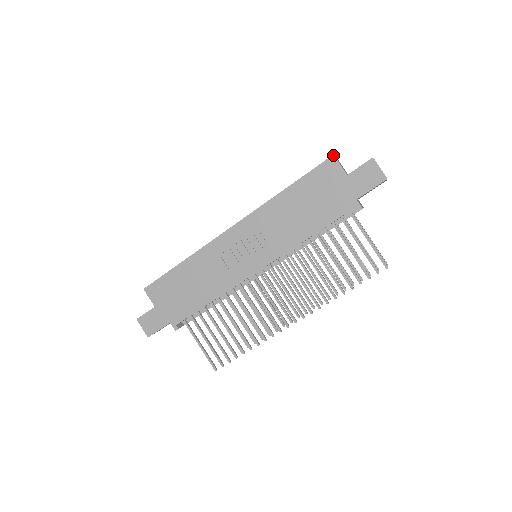
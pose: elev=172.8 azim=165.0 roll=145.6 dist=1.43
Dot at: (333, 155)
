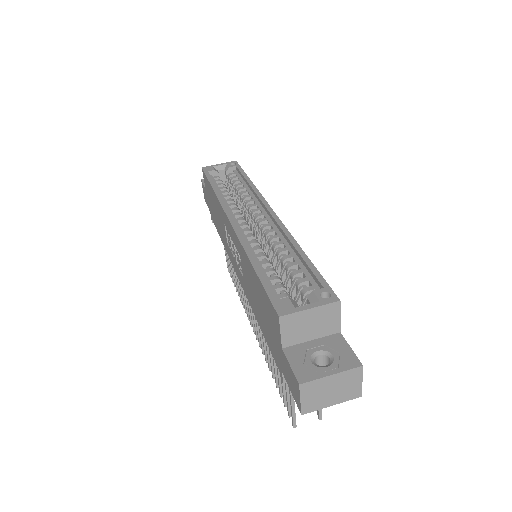
Dot at: (278, 316)
